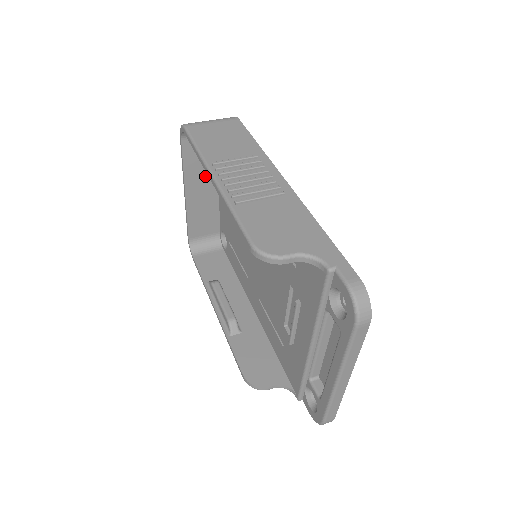
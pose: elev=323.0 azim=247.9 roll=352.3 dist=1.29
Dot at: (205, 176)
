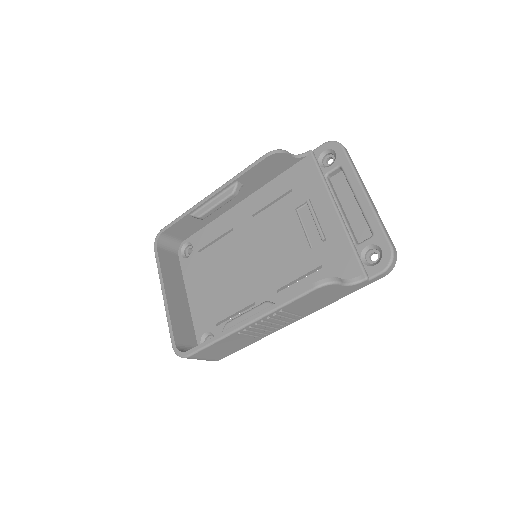
Dot at: (176, 284)
